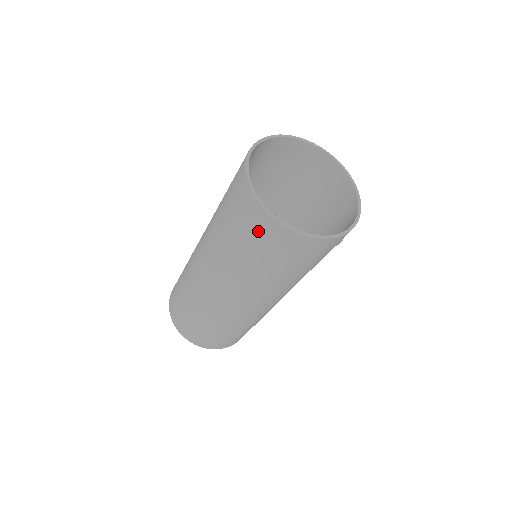
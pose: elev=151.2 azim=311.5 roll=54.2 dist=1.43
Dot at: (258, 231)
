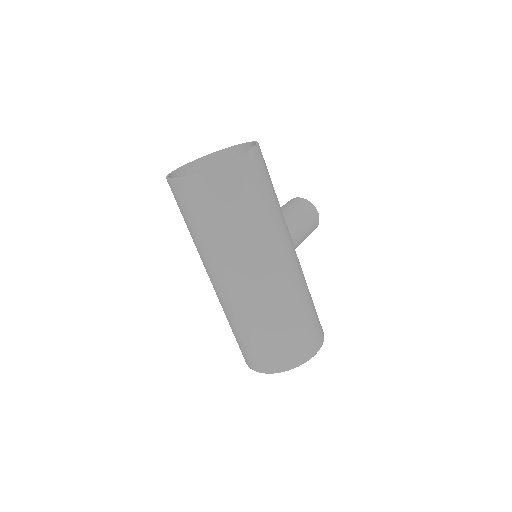
Dot at: (199, 196)
